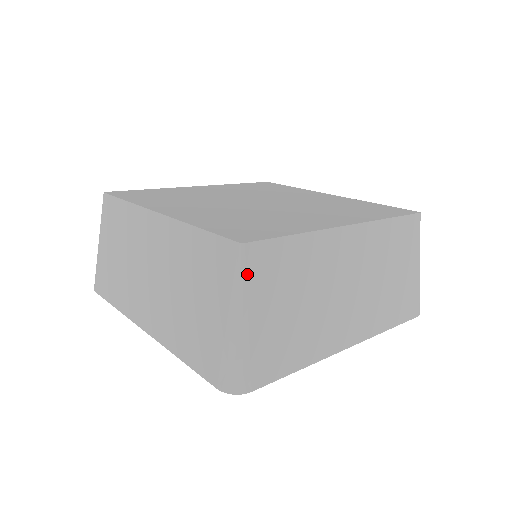
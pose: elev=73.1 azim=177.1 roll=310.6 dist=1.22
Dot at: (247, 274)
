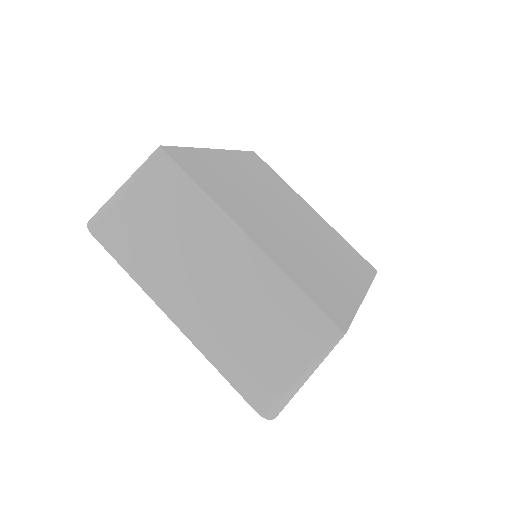
Dot at: occluded
